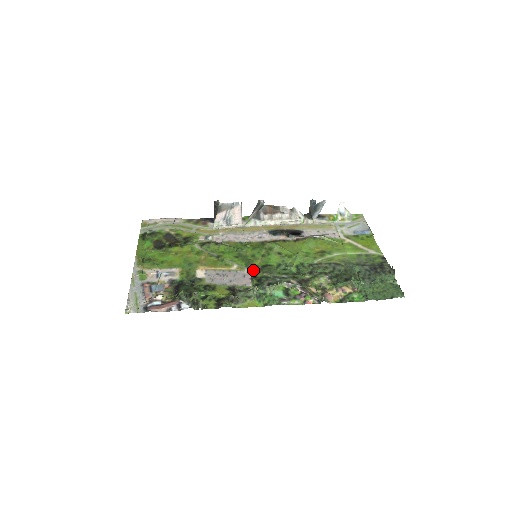
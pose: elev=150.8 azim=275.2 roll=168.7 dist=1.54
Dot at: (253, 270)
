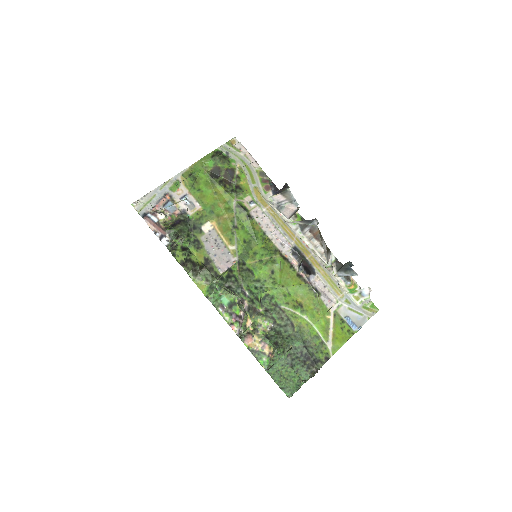
Dot at: (239, 264)
